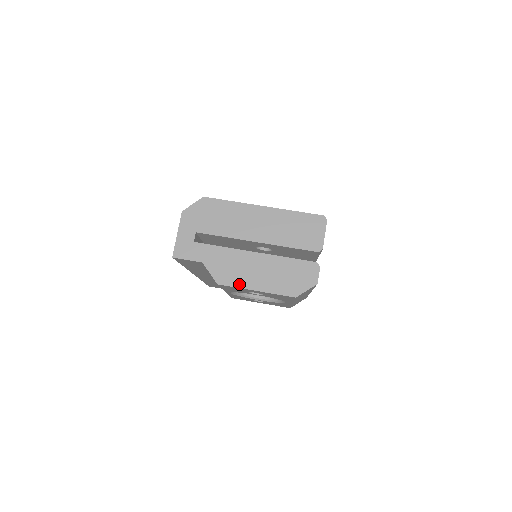
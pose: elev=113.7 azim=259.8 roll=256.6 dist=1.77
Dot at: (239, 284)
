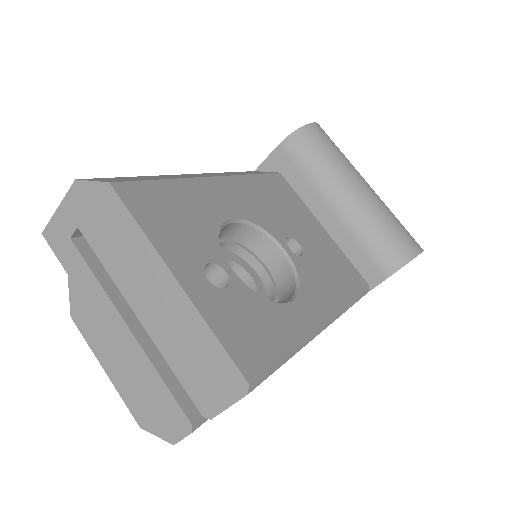
Dot at: (91, 342)
